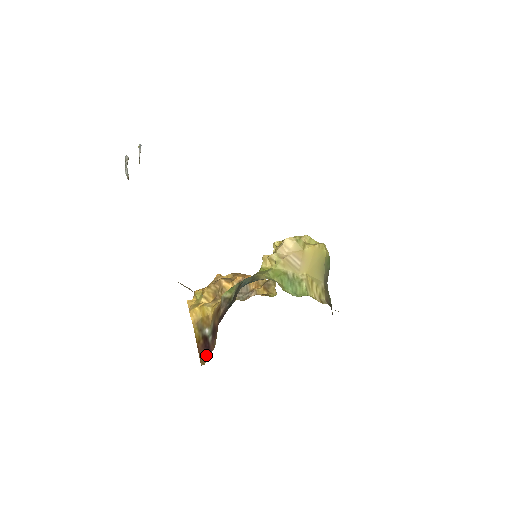
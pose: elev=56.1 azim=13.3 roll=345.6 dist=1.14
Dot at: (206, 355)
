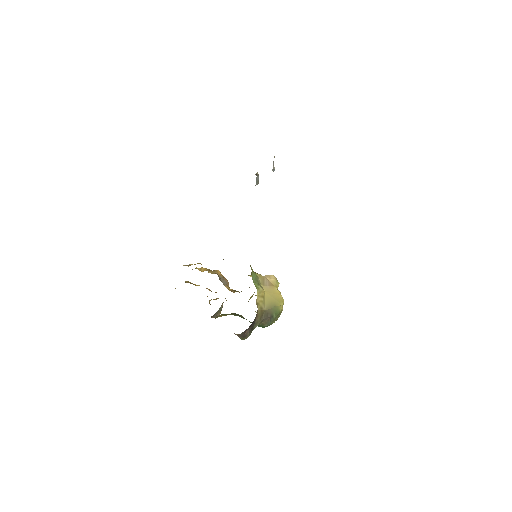
Dot at: occluded
